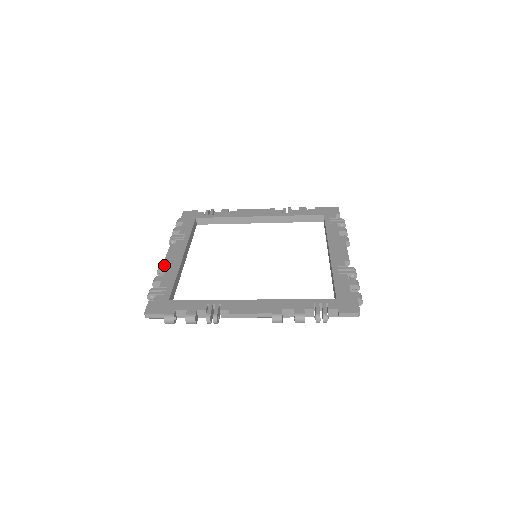
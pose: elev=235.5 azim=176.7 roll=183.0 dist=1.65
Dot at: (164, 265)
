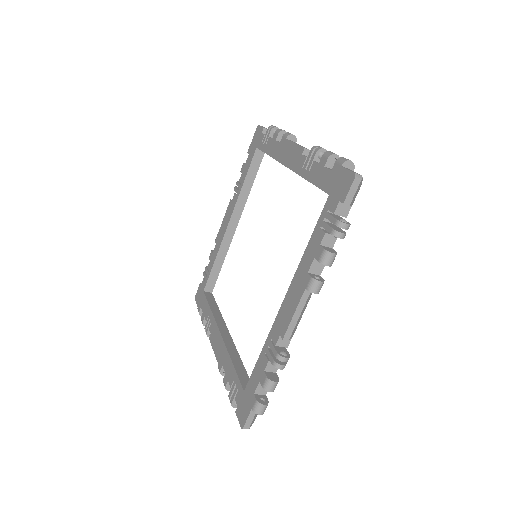
Dot at: (219, 363)
